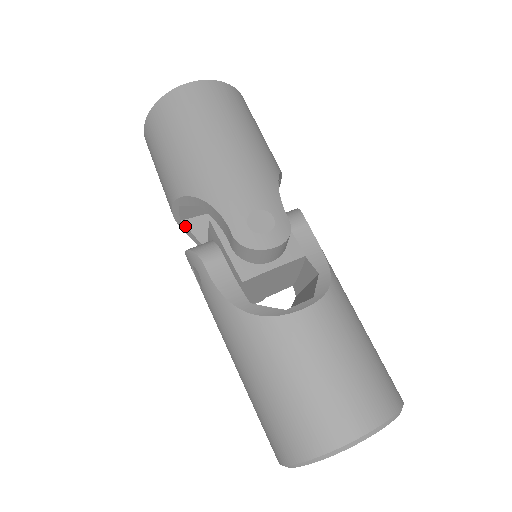
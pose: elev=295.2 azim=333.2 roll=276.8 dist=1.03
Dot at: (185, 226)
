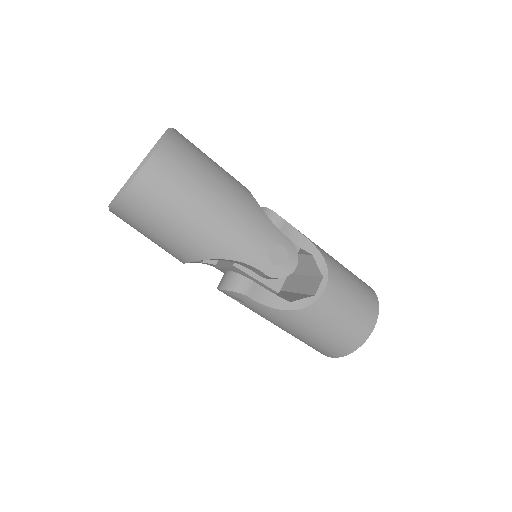
Dot at: occluded
